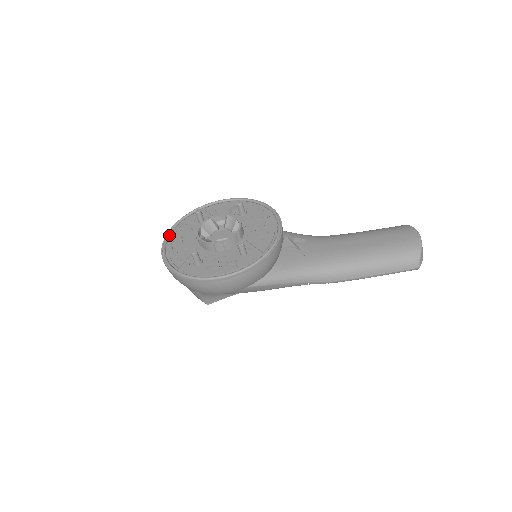
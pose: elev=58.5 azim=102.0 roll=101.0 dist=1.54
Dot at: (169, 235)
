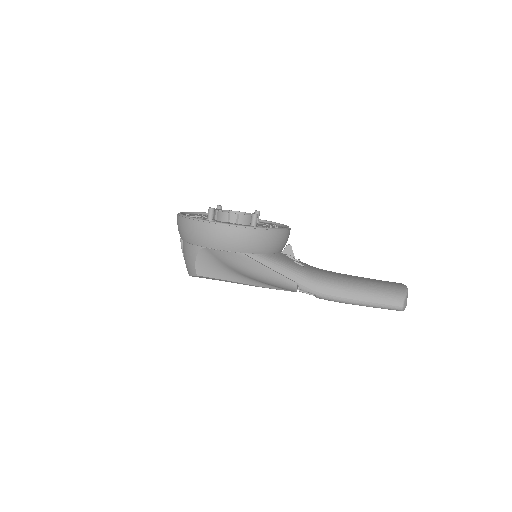
Dot at: (187, 213)
